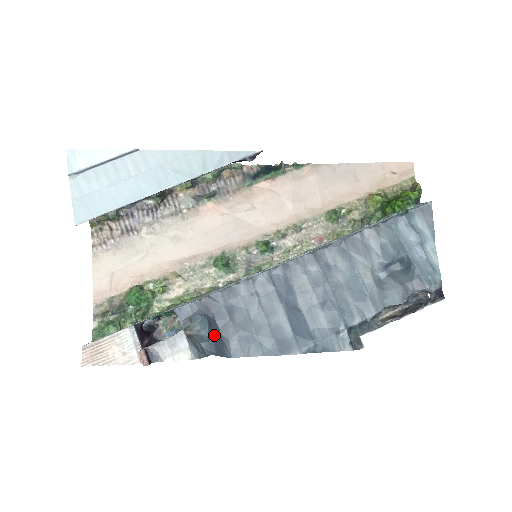
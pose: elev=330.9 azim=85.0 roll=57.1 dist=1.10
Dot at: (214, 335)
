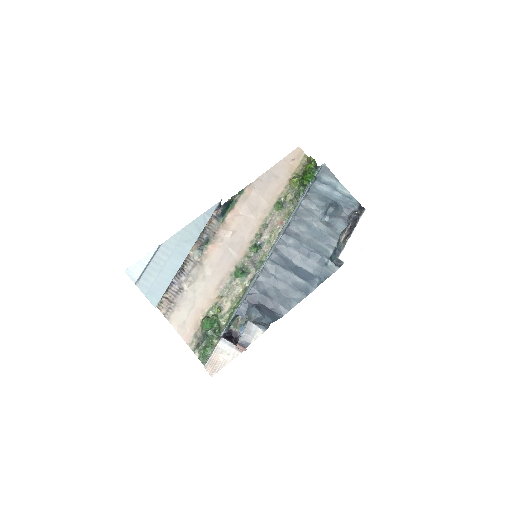
Dot at: (265, 312)
